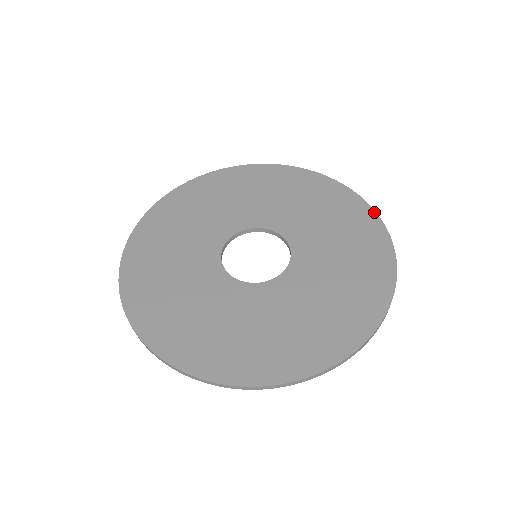
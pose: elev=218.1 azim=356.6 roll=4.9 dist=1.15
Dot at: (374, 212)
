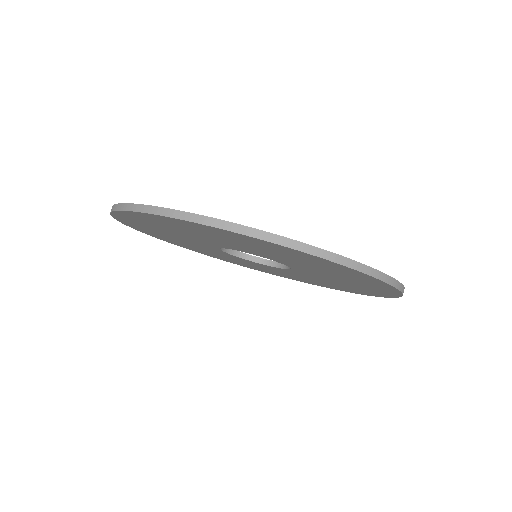
Dot at: occluded
